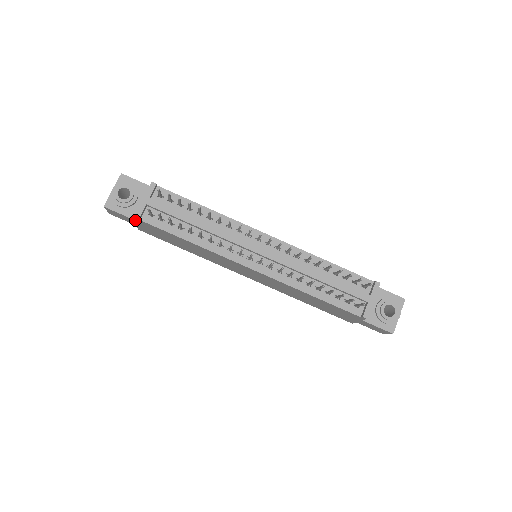
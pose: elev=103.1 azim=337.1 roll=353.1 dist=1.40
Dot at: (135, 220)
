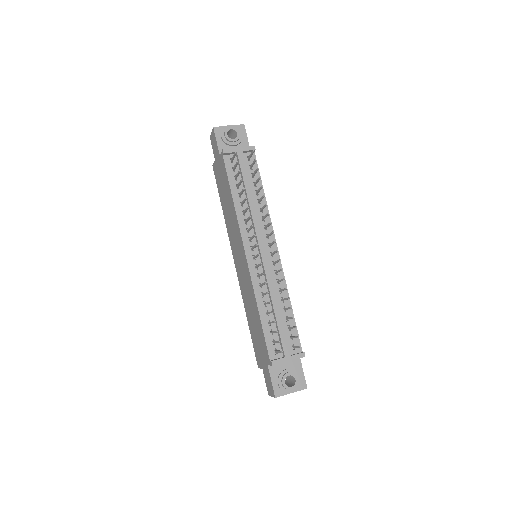
Dot at: (220, 154)
